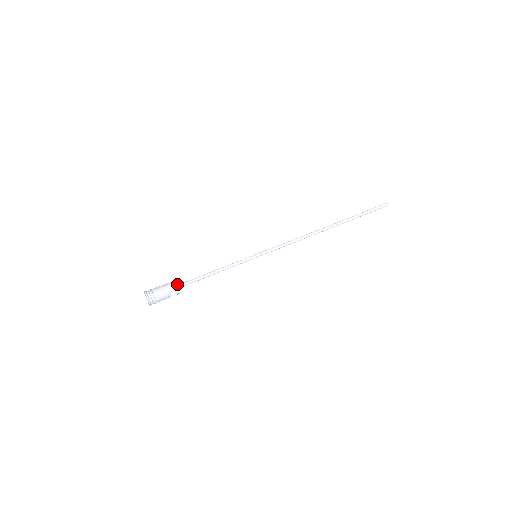
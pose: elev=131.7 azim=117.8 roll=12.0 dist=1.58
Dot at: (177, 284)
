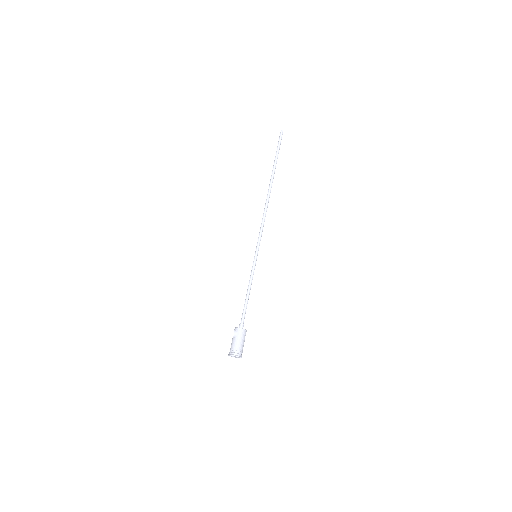
Dot at: (243, 329)
